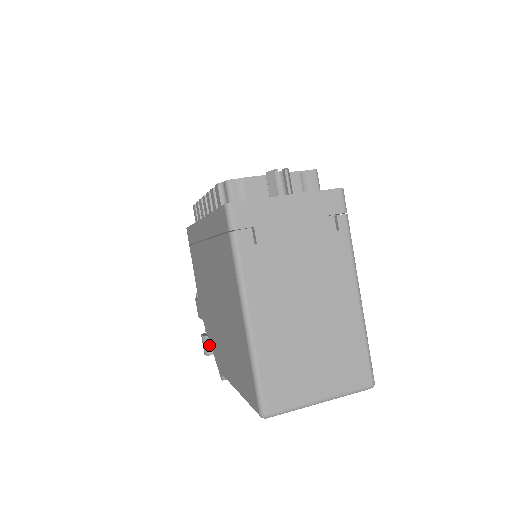
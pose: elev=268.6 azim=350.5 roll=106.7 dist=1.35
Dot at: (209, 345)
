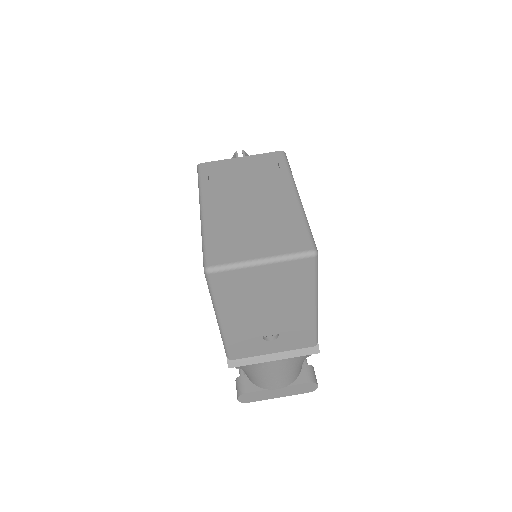
Dot at: (240, 385)
